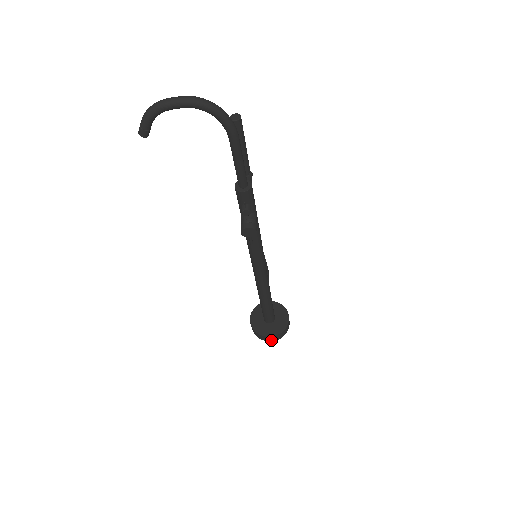
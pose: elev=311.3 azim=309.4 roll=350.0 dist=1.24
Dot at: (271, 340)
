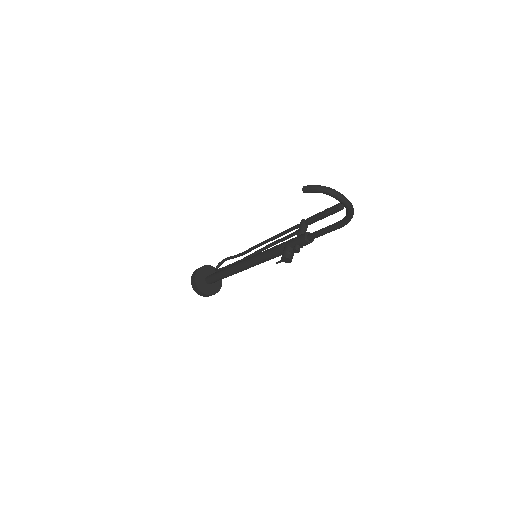
Dot at: (200, 295)
